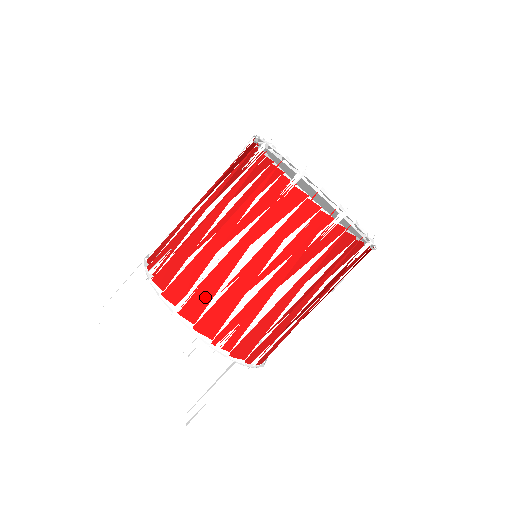
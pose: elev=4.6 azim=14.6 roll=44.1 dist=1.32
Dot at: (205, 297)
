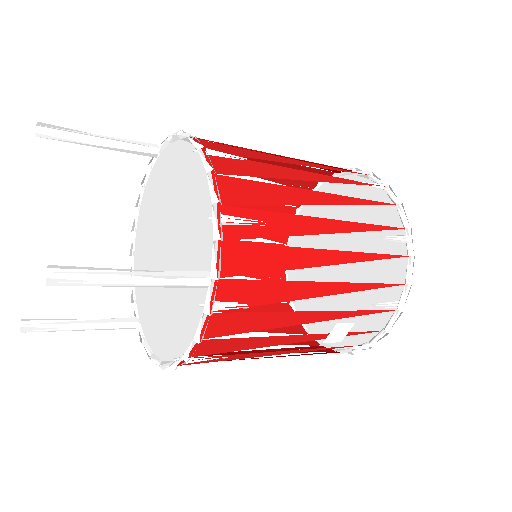
Dot at: (247, 170)
